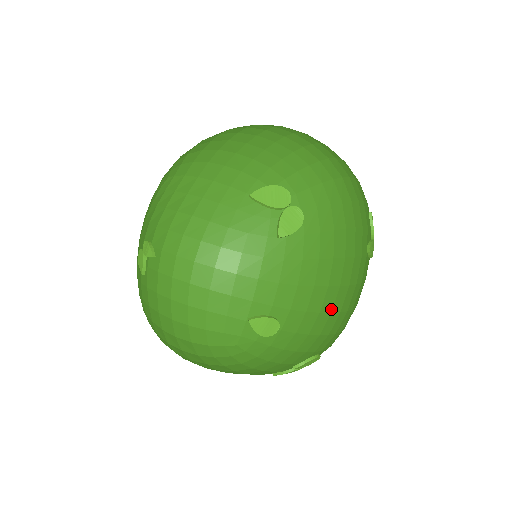
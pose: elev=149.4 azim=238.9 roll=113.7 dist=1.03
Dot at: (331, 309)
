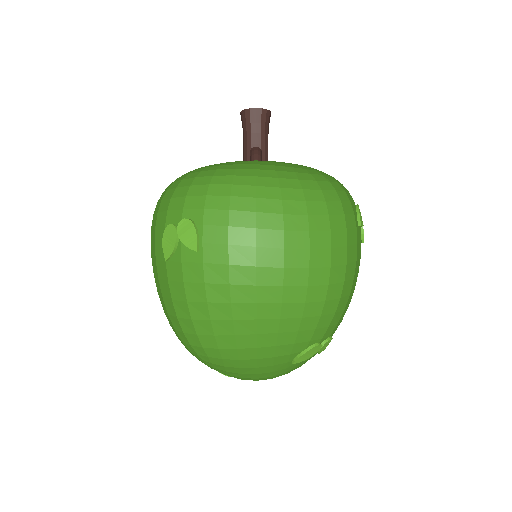
Dot at: occluded
